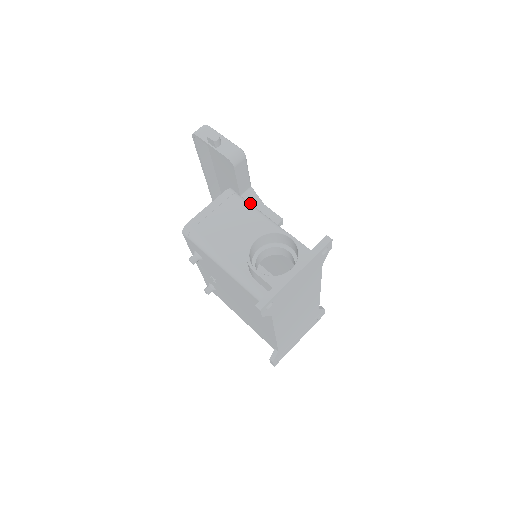
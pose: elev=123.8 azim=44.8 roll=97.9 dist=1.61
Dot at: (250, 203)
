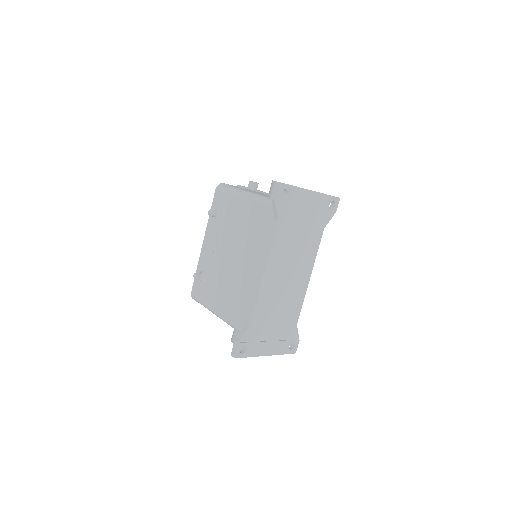
Dot at: occluded
